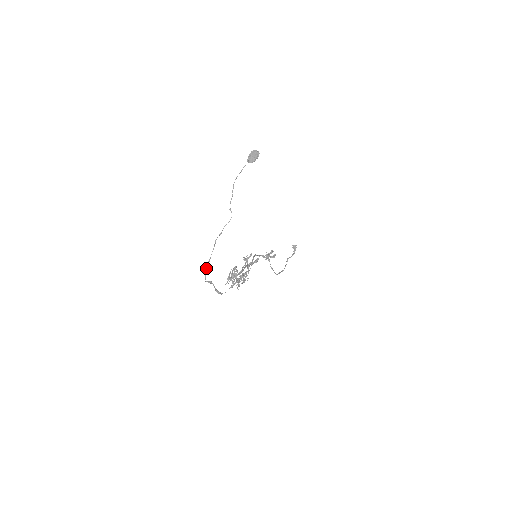
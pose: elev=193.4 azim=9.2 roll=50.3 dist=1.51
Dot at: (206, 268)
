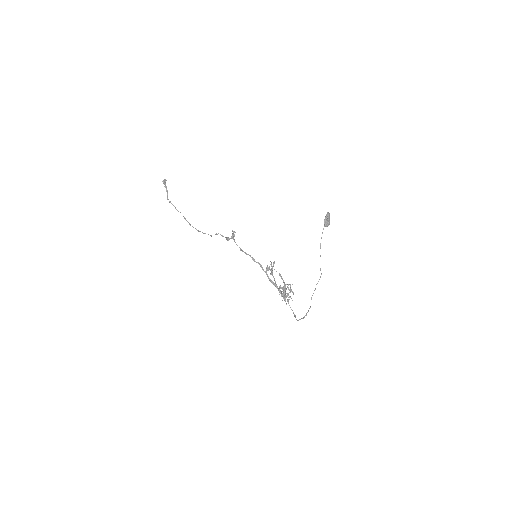
Dot at: occluded
